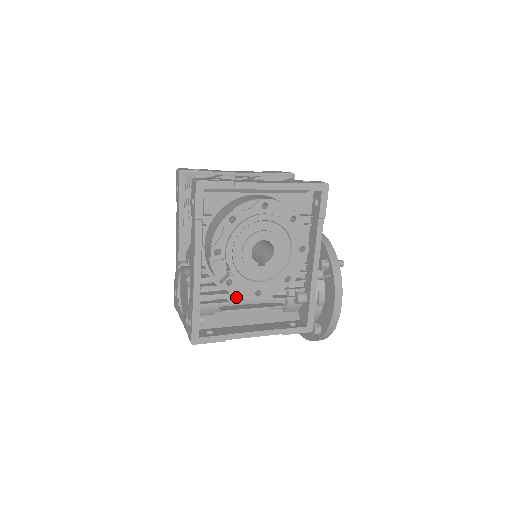
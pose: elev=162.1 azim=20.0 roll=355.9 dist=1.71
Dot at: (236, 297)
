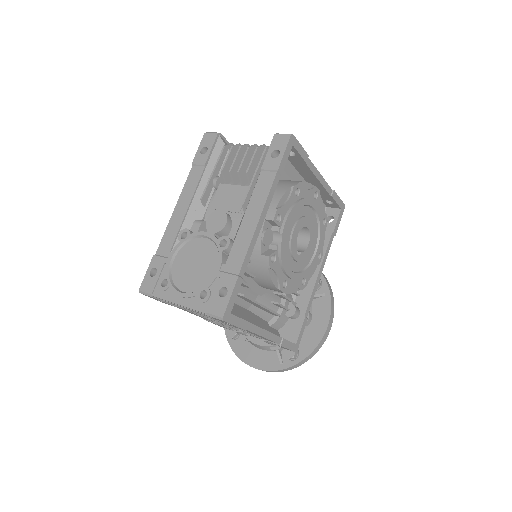
Dot at: occluded
